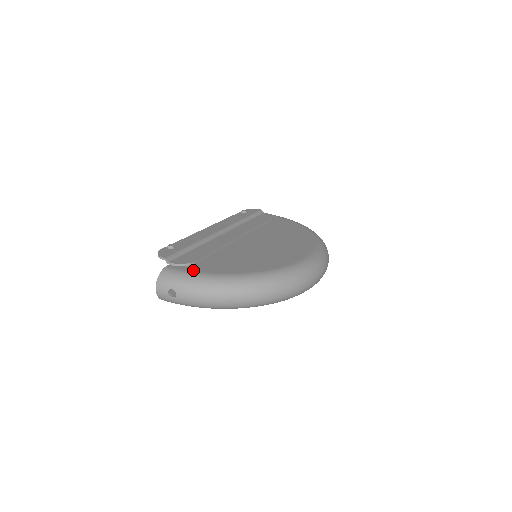
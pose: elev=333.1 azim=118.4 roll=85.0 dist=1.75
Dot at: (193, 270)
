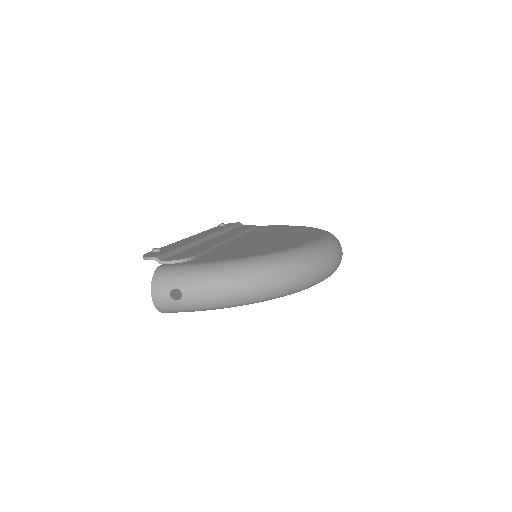
Dot at: (196, 262)
